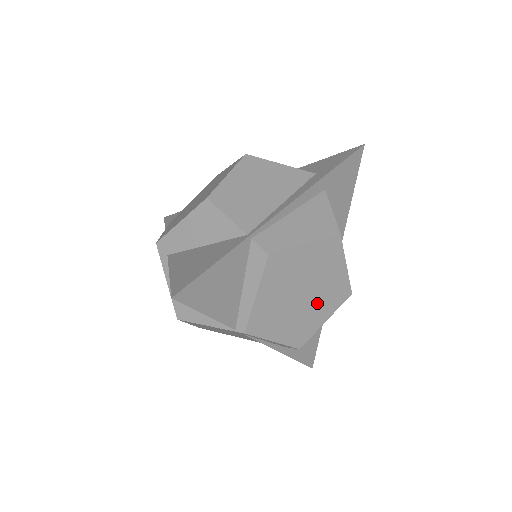
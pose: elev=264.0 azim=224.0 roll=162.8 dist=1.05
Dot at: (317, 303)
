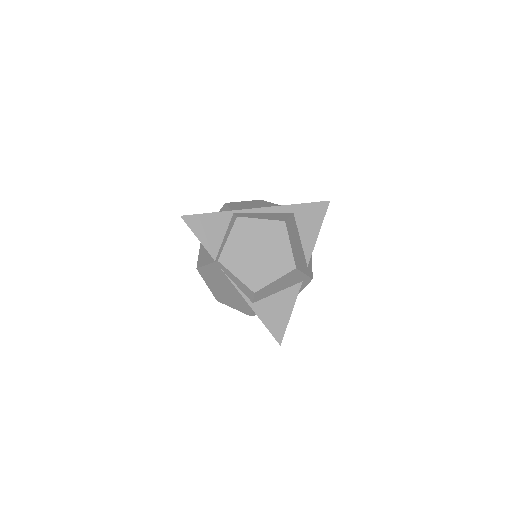
Dot at: (268, 263)
